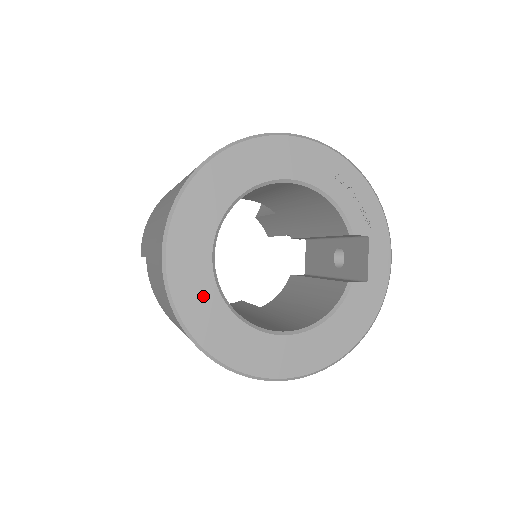
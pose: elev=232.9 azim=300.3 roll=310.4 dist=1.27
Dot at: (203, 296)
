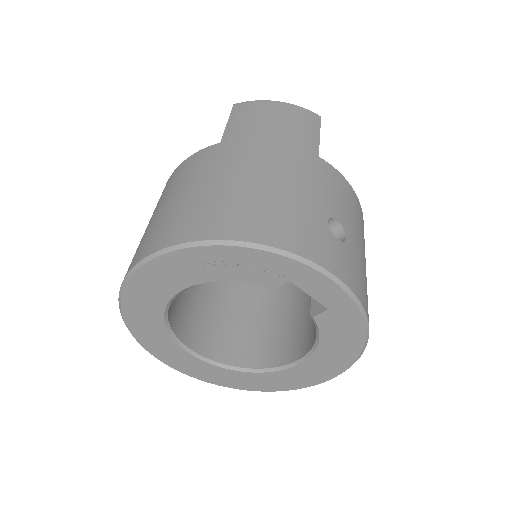
Dot at: (218, 374)
